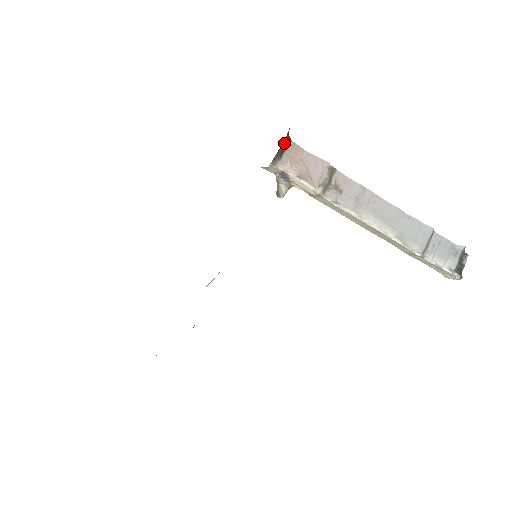
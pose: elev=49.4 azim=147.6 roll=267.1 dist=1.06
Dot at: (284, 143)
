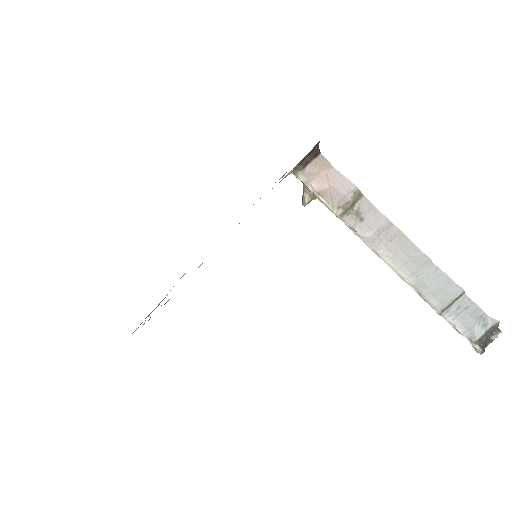
Dot at: (310, 154)
